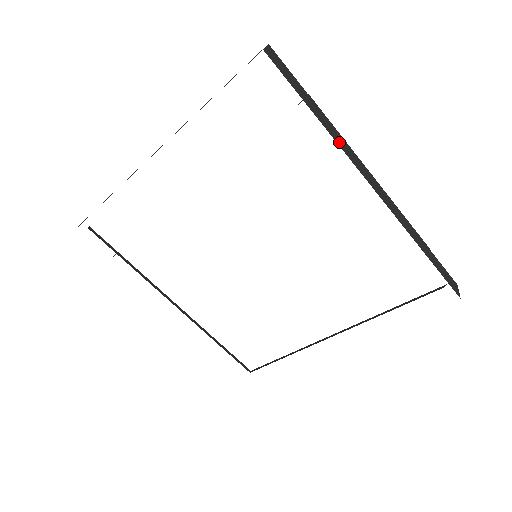
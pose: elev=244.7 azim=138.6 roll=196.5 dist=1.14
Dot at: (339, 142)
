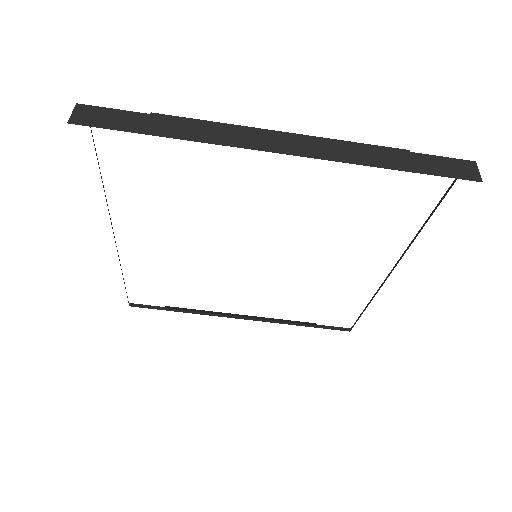
Dot at: (210, 137)
